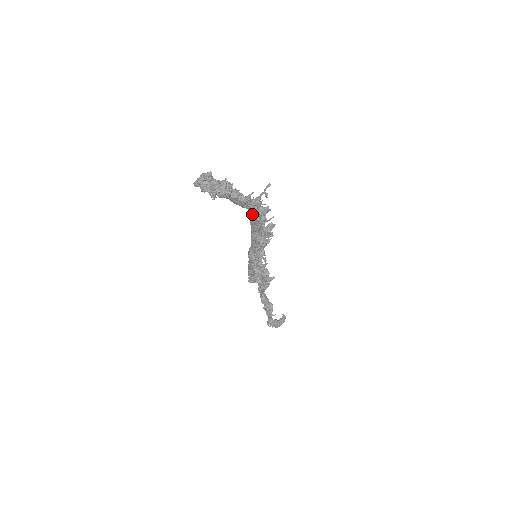
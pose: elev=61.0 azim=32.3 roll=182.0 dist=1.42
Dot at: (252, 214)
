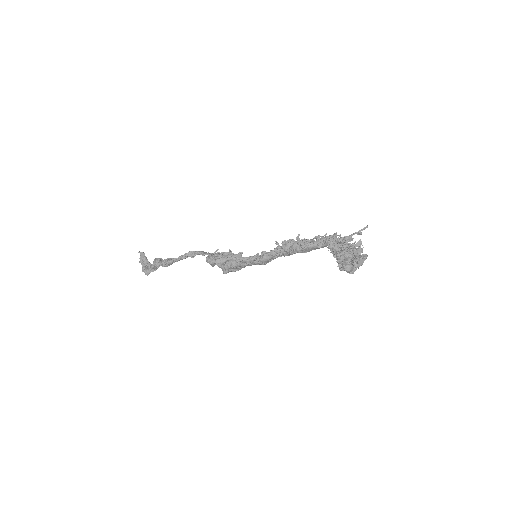
Dot at: (326, 246)
